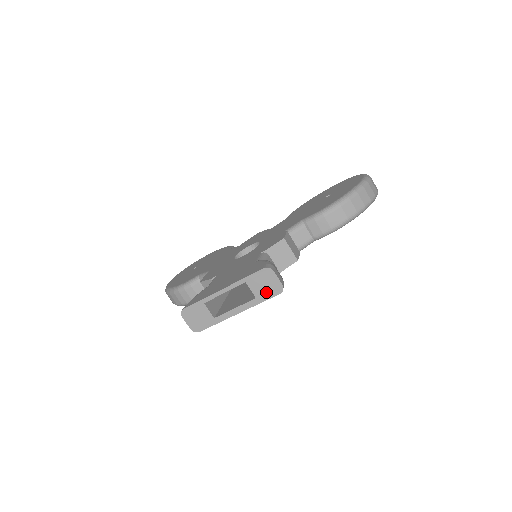
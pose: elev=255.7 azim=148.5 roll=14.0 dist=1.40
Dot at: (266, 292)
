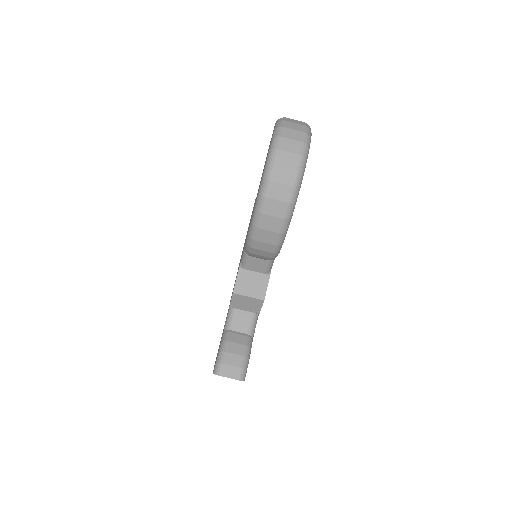
Dot at: occluded
